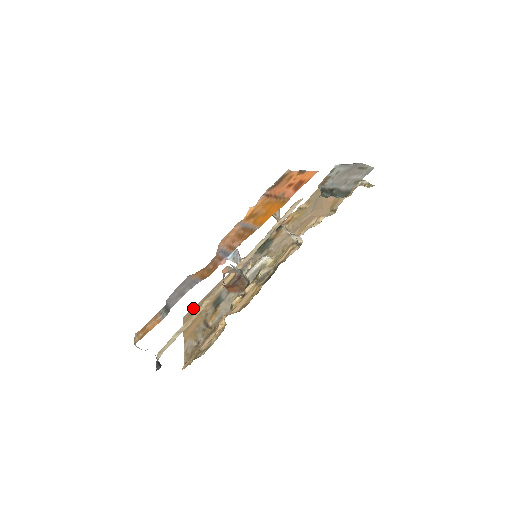
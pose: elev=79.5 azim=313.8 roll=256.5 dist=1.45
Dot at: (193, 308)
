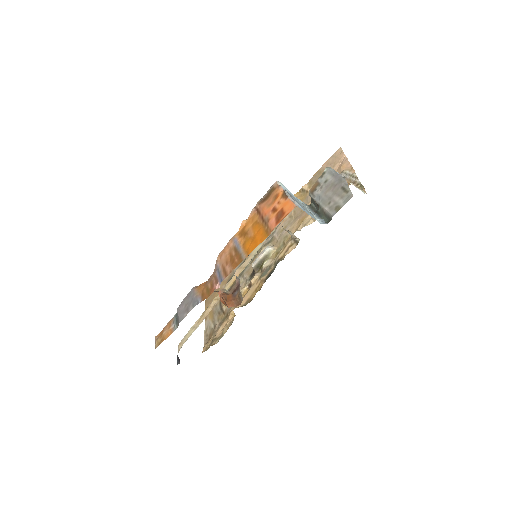
Dot at: occluded
